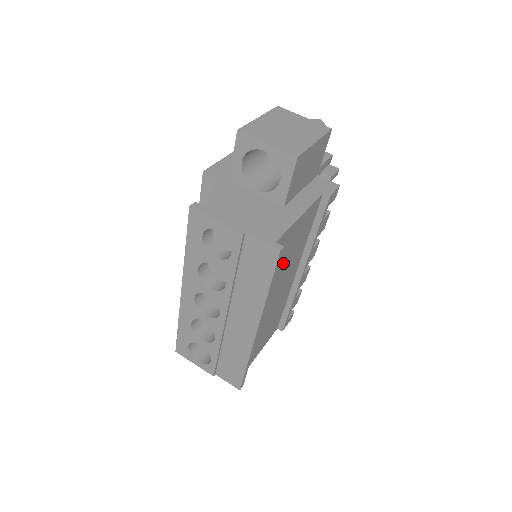
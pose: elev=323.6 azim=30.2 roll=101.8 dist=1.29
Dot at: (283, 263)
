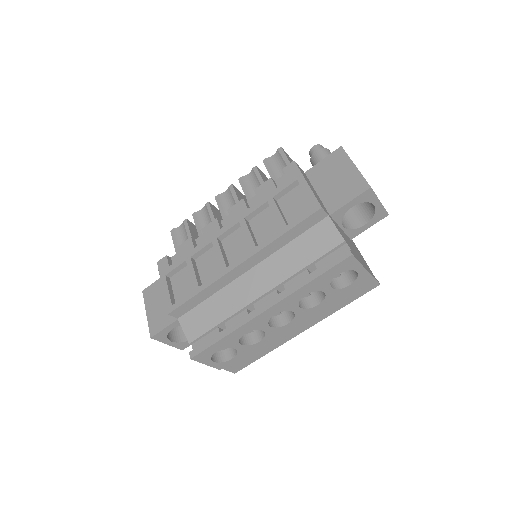
Dot at: occluded
